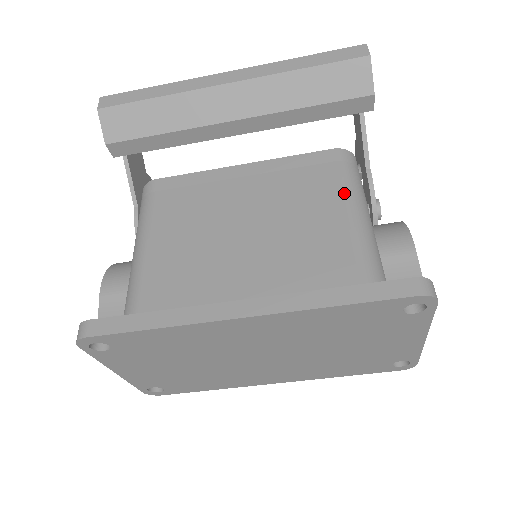
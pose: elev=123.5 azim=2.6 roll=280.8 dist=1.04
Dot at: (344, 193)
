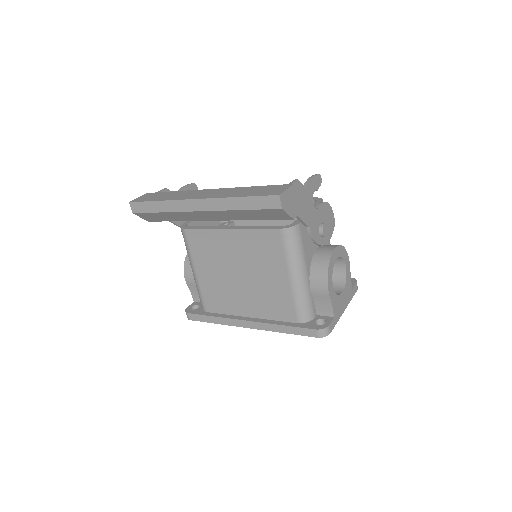
Dot at: (287, 265)
